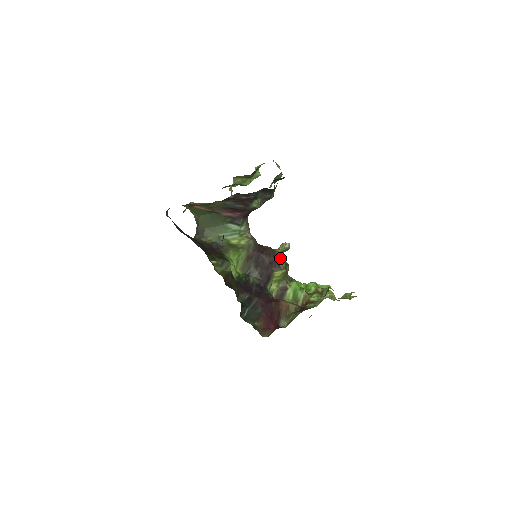
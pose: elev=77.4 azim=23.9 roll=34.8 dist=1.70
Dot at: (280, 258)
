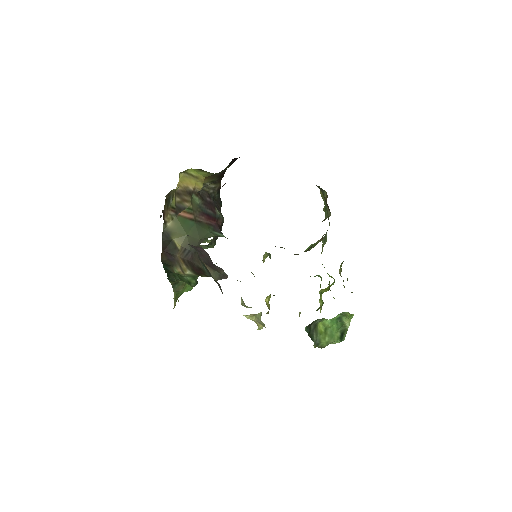
Dot at: occluded
